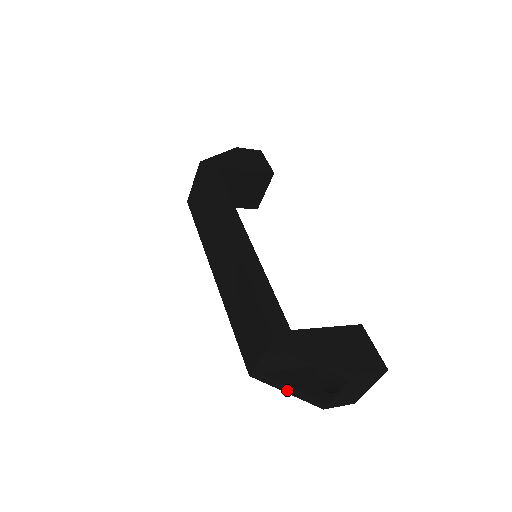
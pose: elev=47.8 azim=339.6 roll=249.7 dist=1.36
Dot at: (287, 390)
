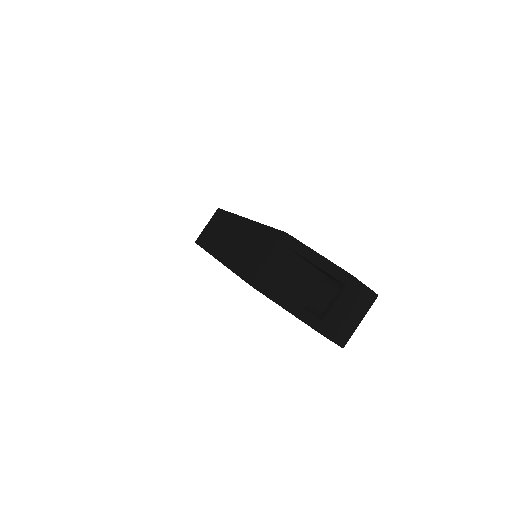
Dot at: (284, 303)
